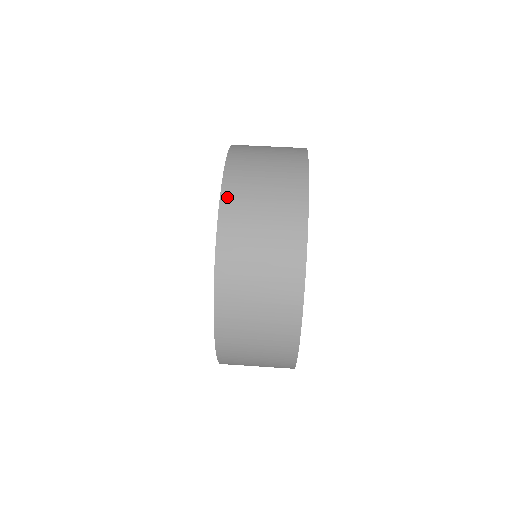
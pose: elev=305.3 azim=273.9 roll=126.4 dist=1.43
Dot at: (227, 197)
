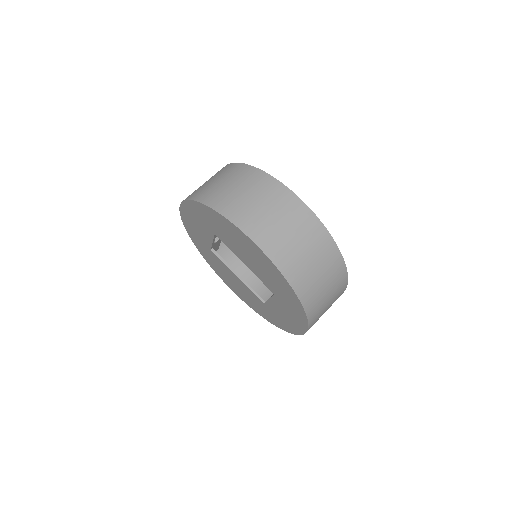
Dot at: (206, 200)
